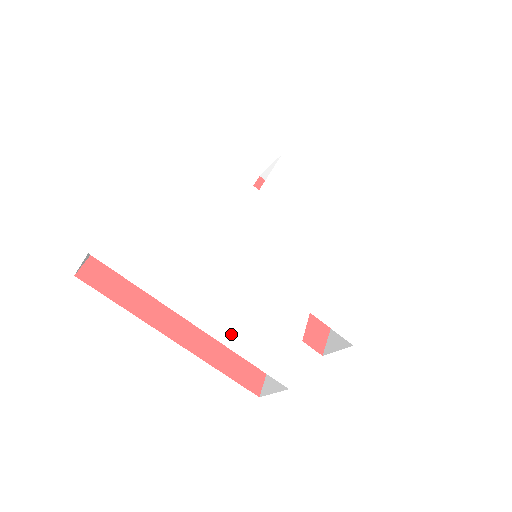
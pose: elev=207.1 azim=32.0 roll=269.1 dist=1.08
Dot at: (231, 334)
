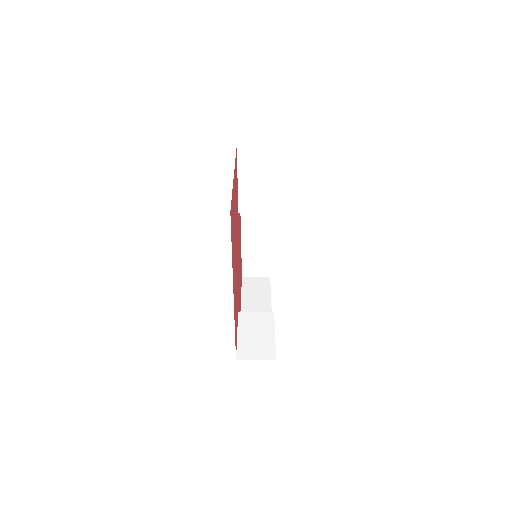
Dot at: occluded
